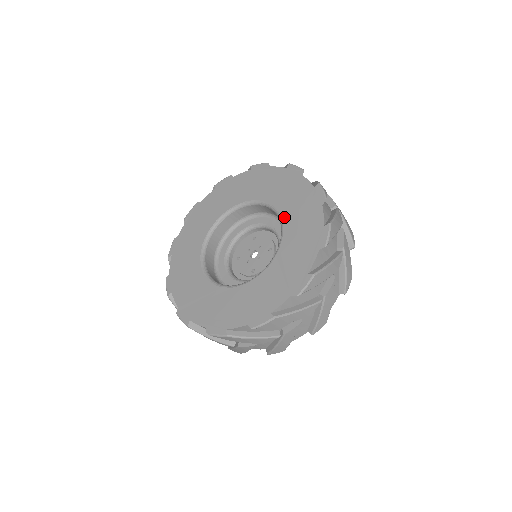
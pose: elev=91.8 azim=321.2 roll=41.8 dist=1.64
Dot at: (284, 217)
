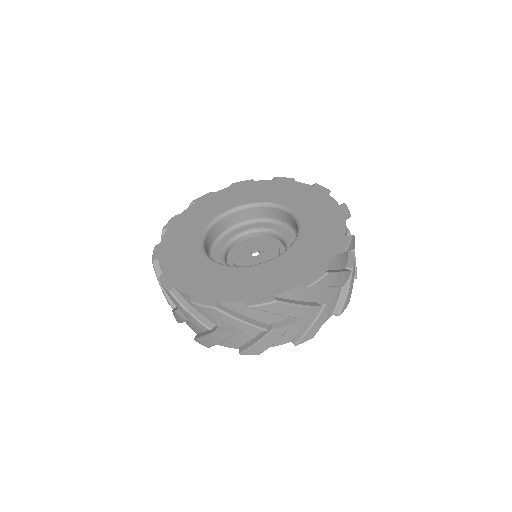
Dot at: (300, 240)
